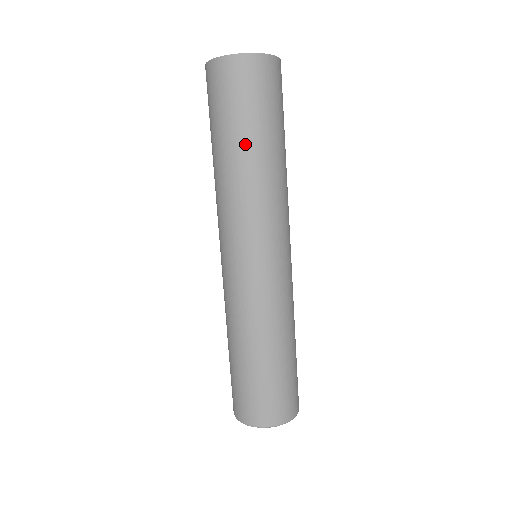
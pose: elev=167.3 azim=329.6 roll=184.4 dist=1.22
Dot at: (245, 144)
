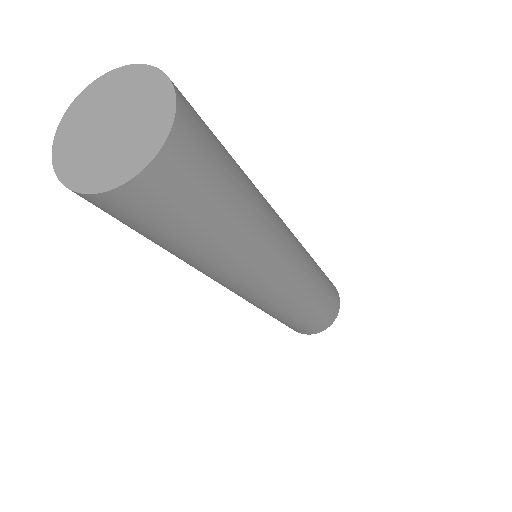
Dot at: (229, 226)
